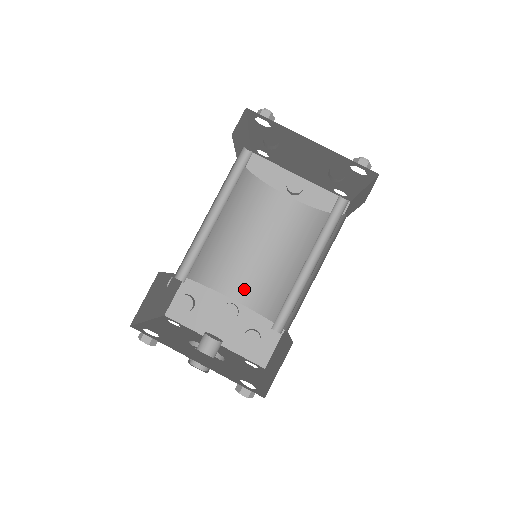
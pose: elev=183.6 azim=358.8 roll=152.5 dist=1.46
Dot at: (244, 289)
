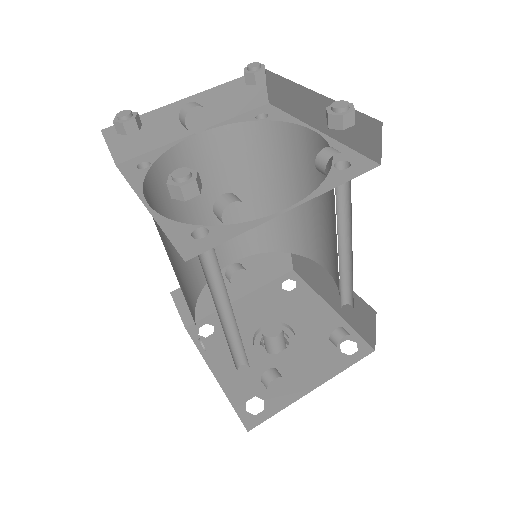
Dot at: (231, 249)
